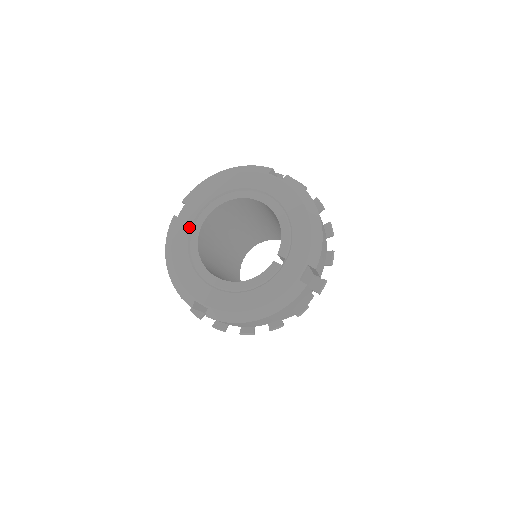
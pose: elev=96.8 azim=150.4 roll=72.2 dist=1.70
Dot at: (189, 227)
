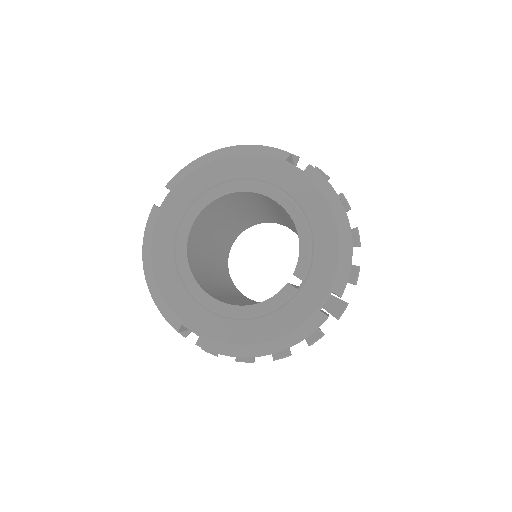
Dot at: (175, 225)
